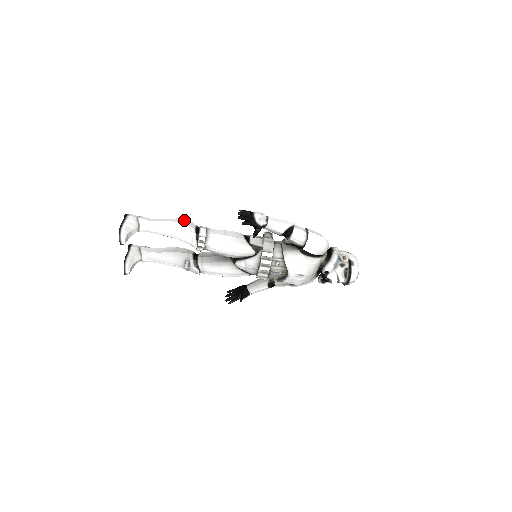
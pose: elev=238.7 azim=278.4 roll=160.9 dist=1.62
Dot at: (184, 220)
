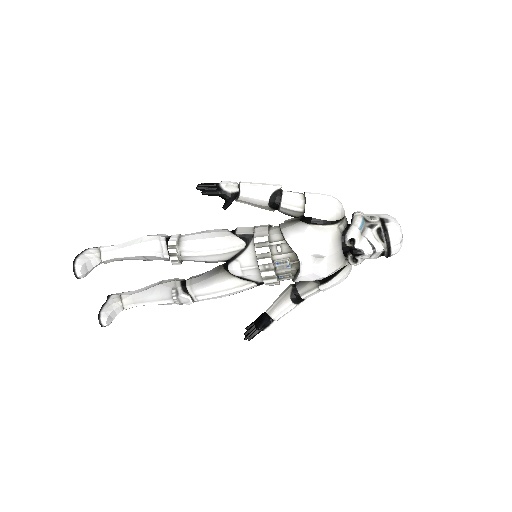
Dot at: occluded
